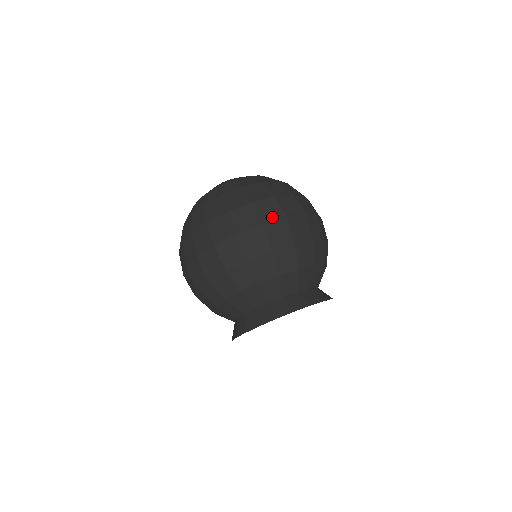
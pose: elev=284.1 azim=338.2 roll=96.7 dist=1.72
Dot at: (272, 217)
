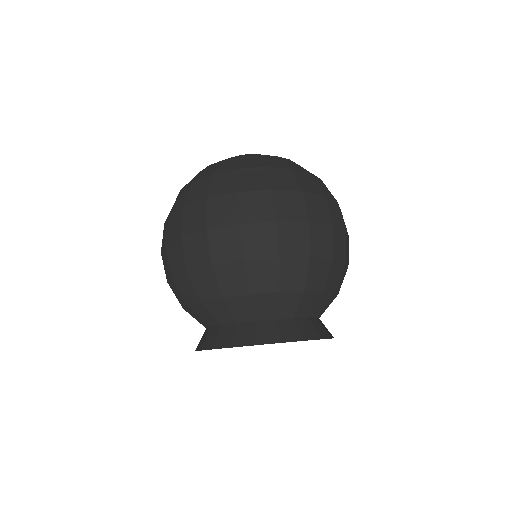
Dot at: (319, 218)
